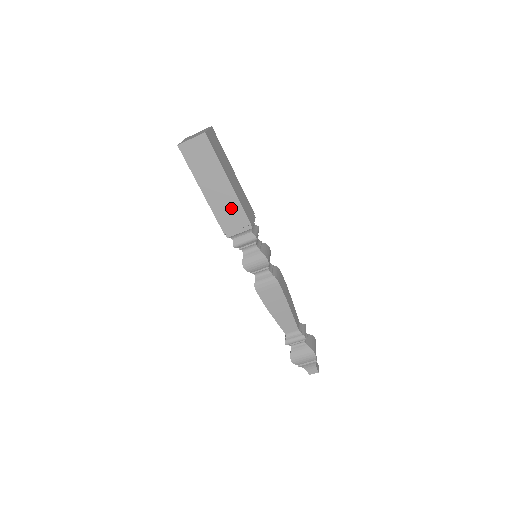
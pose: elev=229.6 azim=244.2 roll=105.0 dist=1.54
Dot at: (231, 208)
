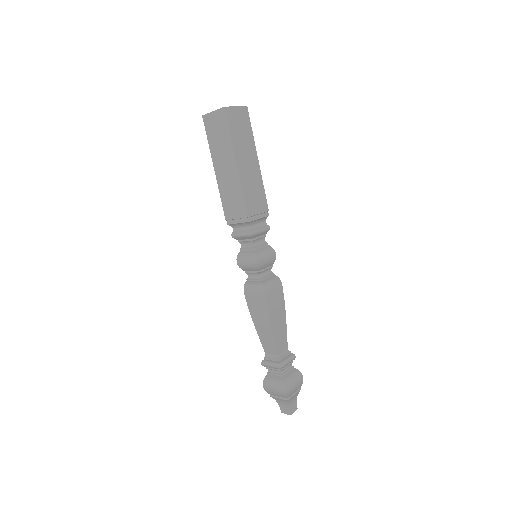
Dot at: (234, 194)
